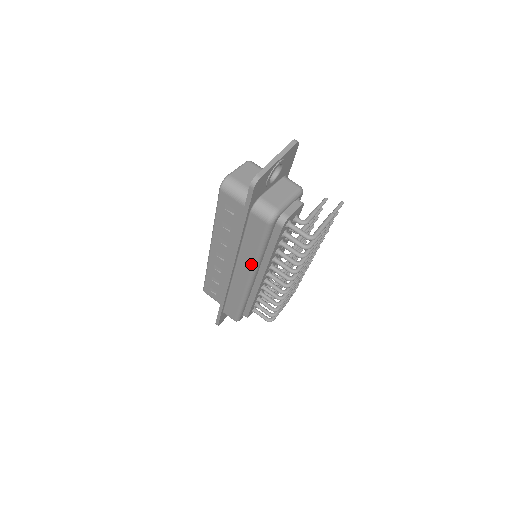
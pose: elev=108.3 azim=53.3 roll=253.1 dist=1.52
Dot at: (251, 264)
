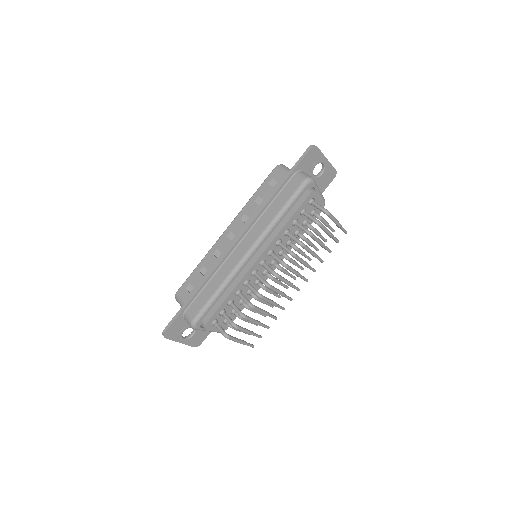
Dot at: (263, 228)
